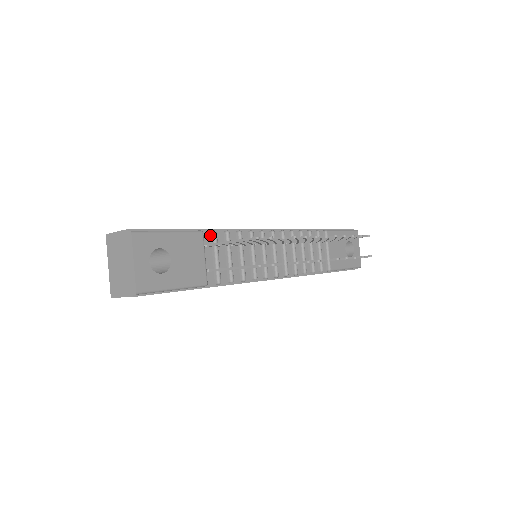
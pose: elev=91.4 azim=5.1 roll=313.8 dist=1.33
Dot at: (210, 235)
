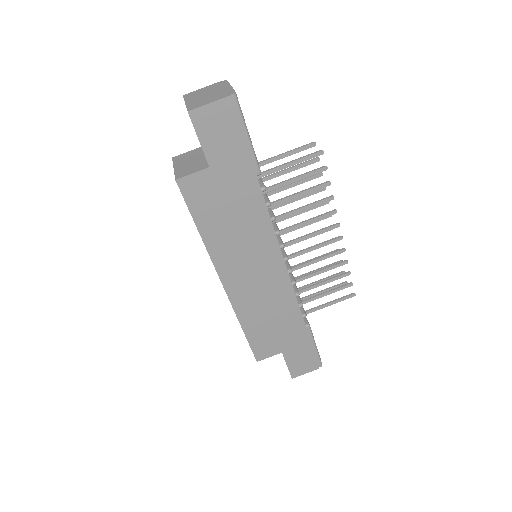
Dot at: occluded
